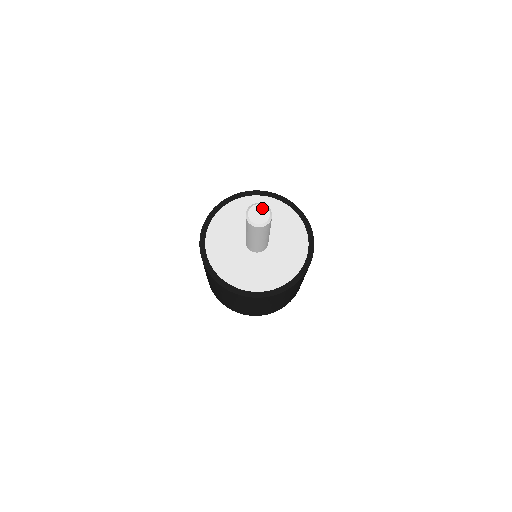
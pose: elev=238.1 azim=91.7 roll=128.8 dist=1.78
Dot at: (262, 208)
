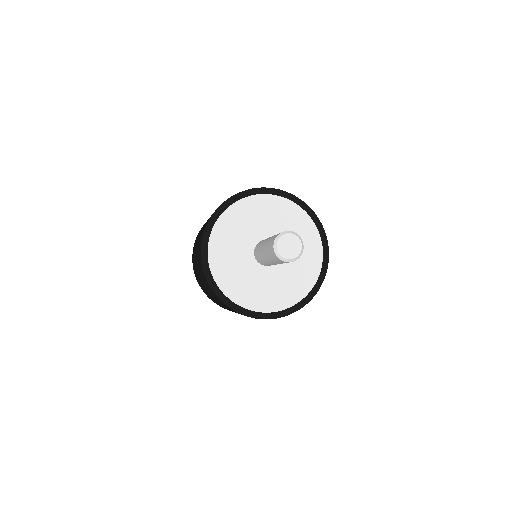
Dot at: (293, 239)
